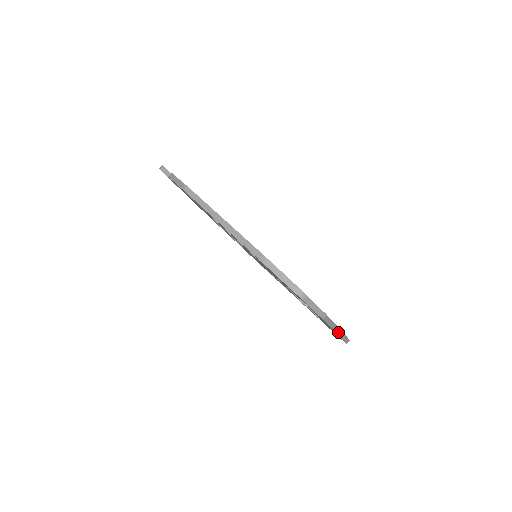
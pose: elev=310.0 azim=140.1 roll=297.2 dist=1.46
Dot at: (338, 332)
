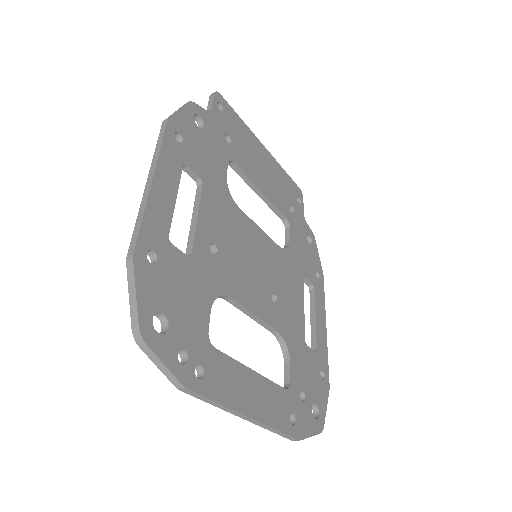
Dot at: (250, 419)
